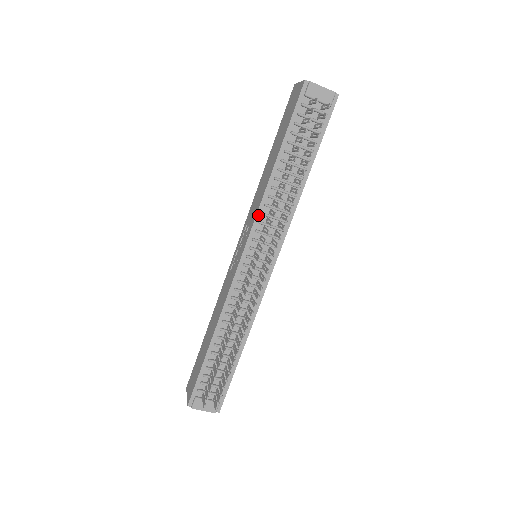
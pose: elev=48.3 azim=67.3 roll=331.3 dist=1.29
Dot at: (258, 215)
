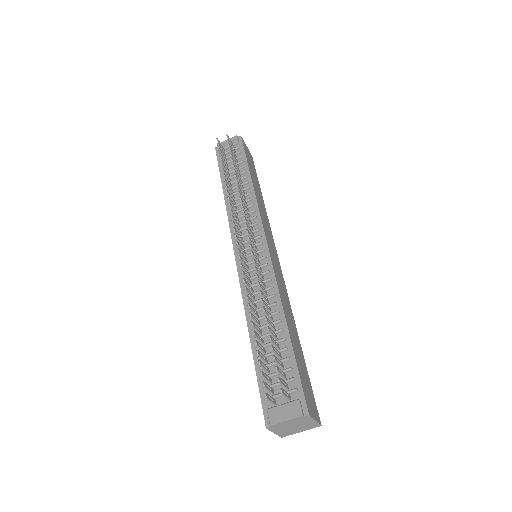
Dot at: (230, 224)
